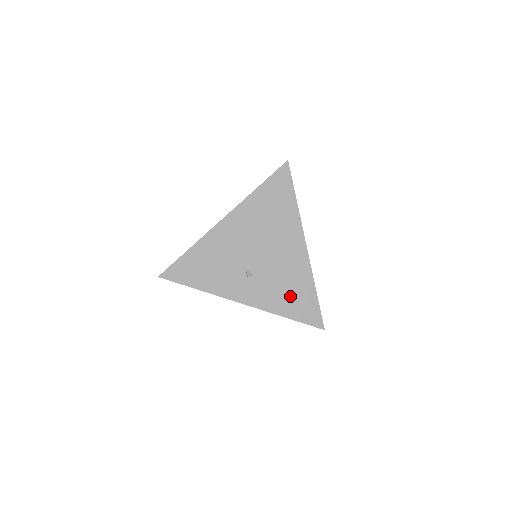
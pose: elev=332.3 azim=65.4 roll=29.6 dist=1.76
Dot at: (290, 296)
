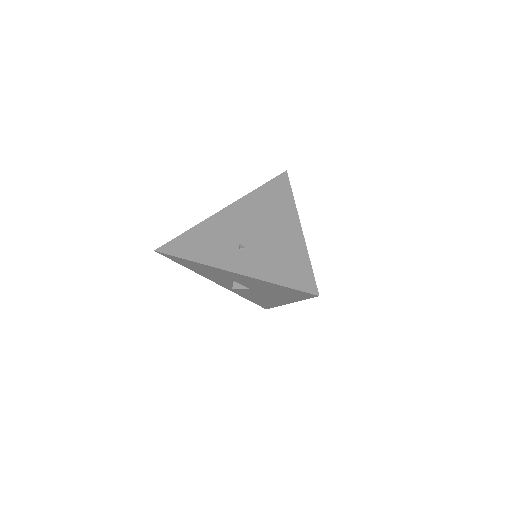
Dot at: (282, 266)
